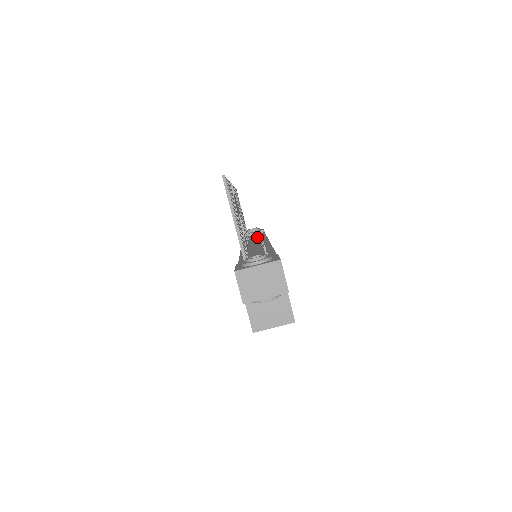
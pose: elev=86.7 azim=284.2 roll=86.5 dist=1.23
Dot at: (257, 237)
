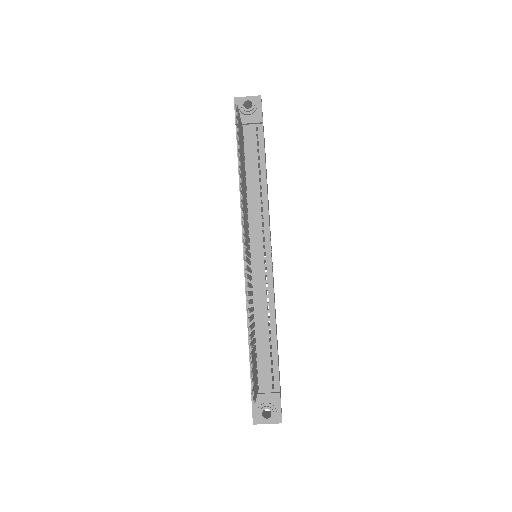
Dot at: (256, 176)
